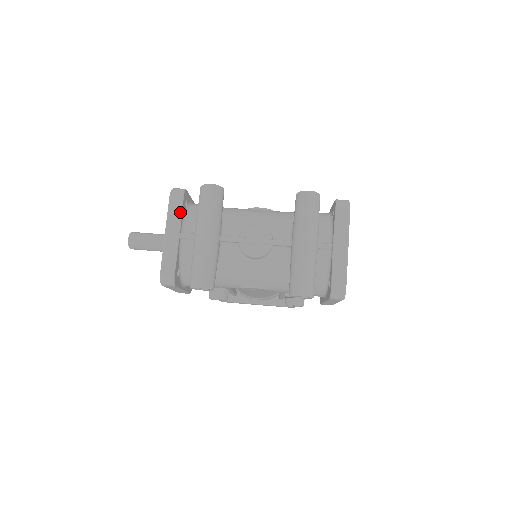
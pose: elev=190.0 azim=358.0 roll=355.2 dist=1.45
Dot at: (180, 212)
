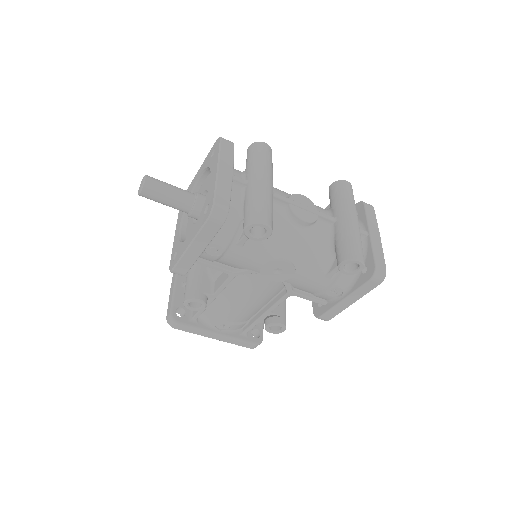
Dot at: (232, 156)
